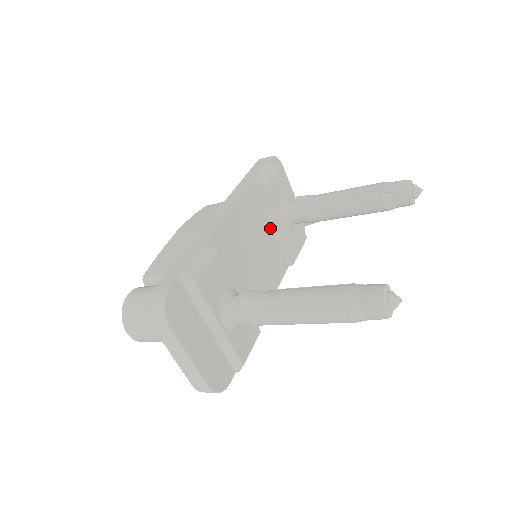
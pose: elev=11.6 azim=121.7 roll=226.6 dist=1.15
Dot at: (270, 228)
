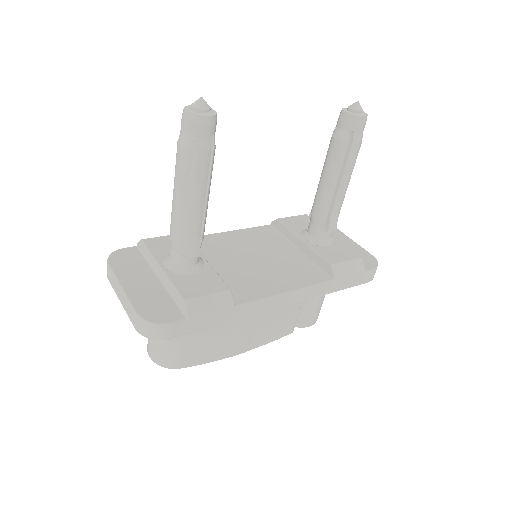
Dot at: (296, 251)
